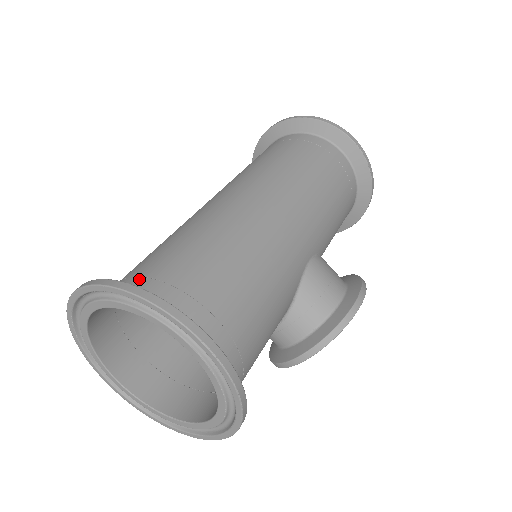
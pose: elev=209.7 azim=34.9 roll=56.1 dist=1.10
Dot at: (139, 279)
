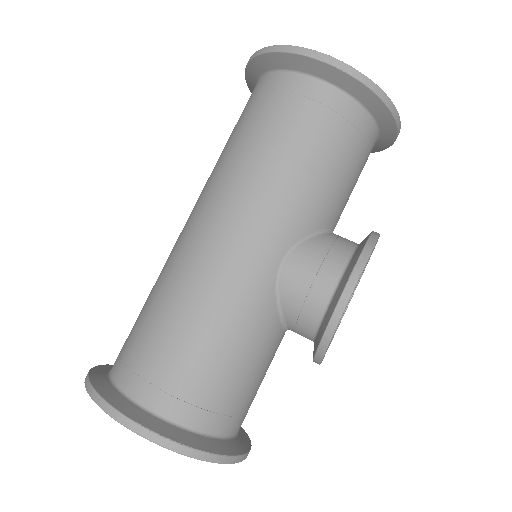
Dot at: (117, 358)
